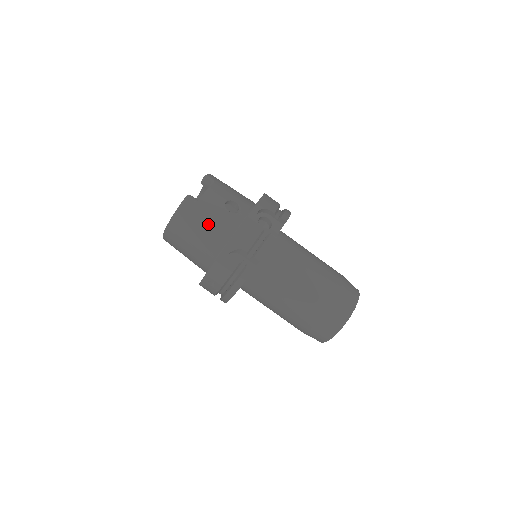
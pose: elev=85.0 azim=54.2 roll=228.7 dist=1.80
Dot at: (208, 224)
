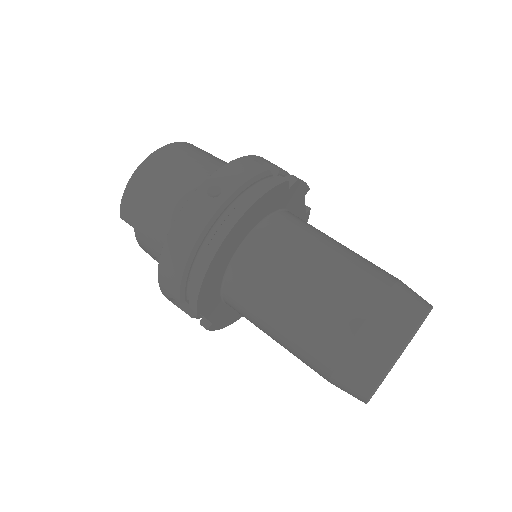
Dot at: (218, 159)
